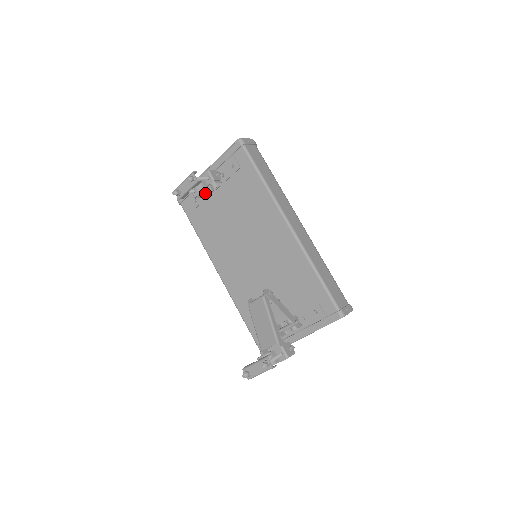
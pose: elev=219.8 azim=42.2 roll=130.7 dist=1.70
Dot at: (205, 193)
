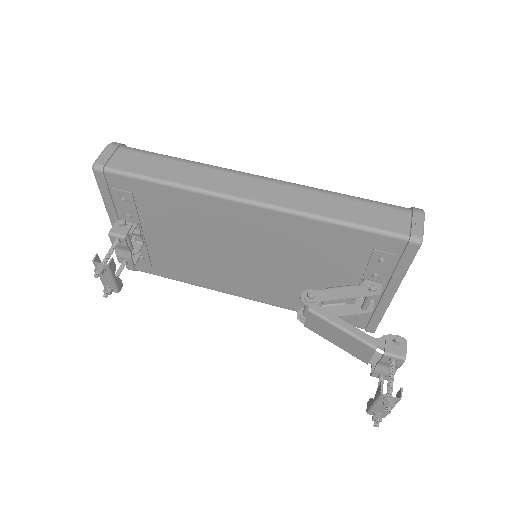
Dot at: (138, 248)
